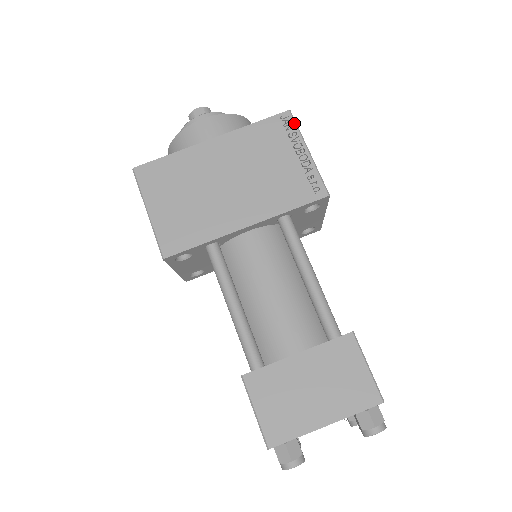
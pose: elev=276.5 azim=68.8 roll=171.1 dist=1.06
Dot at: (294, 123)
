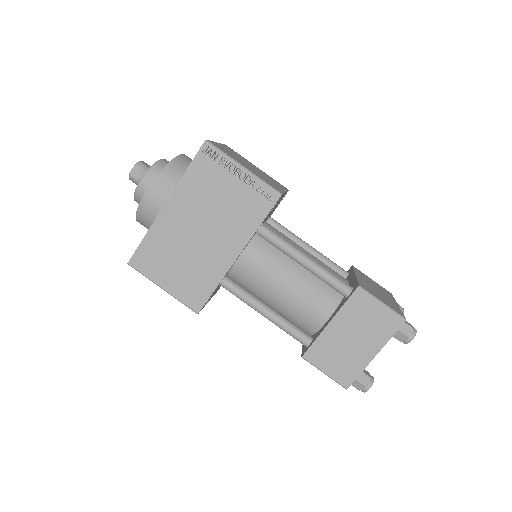
Dot at: (216, 150)
